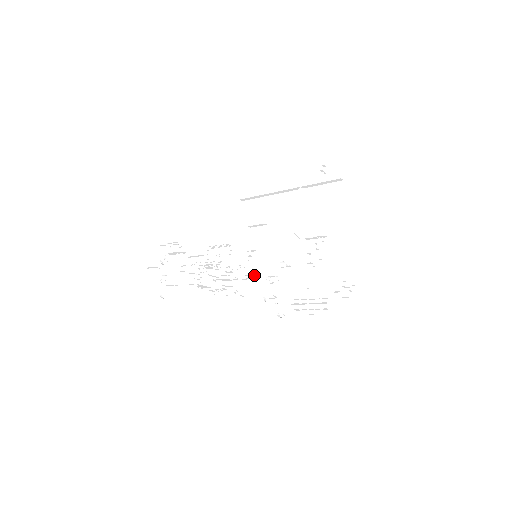
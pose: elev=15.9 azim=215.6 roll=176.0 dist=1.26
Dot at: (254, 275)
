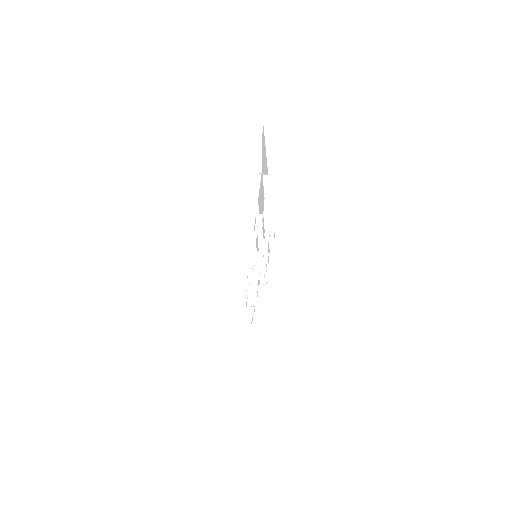
Dot at: occluded
